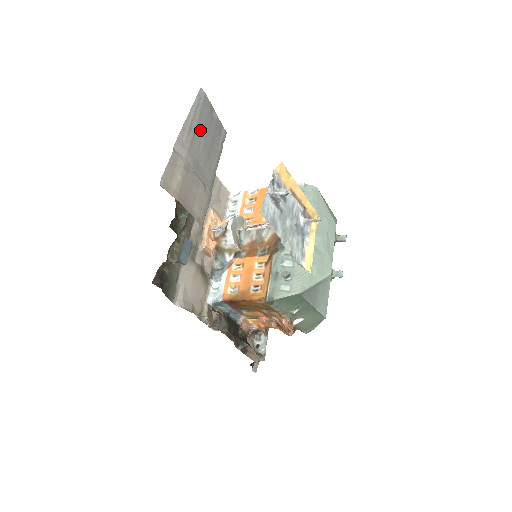
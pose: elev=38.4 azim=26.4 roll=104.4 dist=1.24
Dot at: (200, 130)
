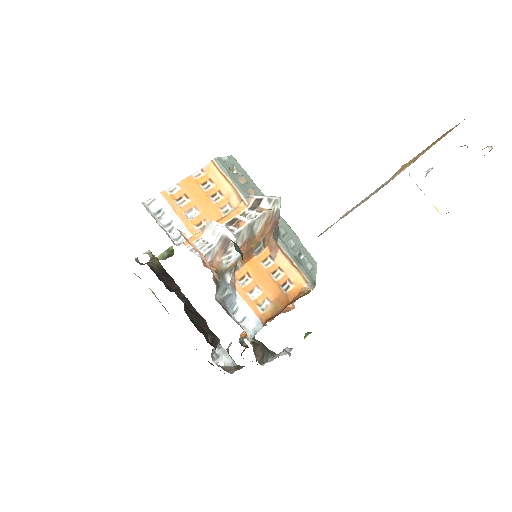
Dot at: occluded
